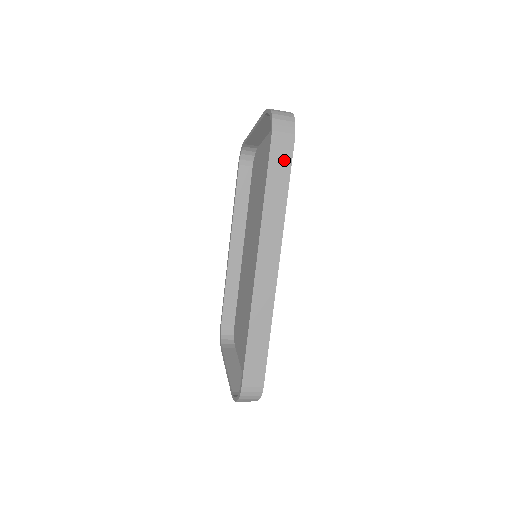
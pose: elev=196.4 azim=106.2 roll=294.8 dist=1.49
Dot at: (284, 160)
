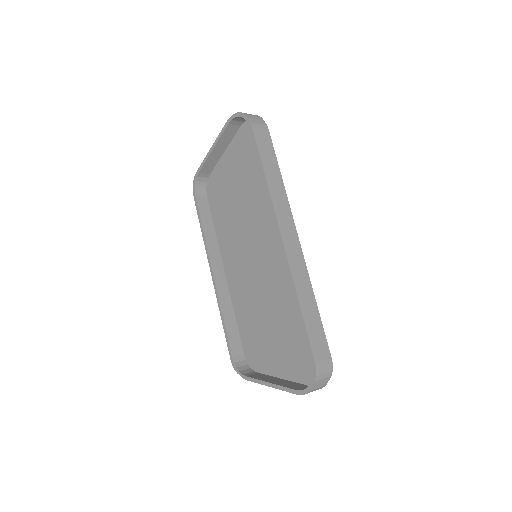
Dot at: (267, 145)
